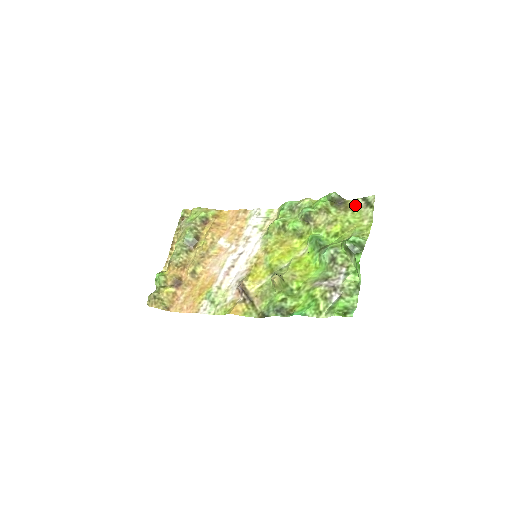
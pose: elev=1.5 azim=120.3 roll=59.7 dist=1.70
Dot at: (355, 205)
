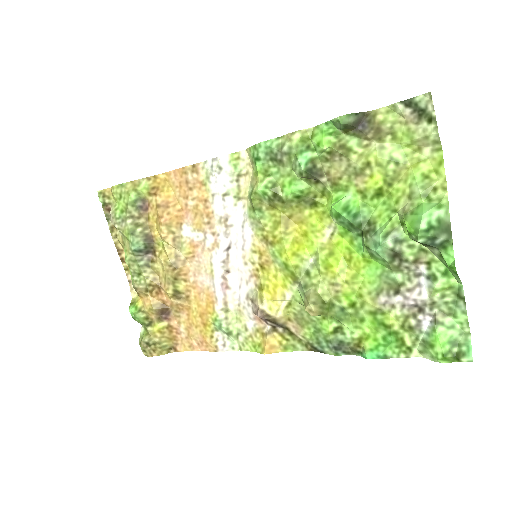
Dot at: (393, 121)
